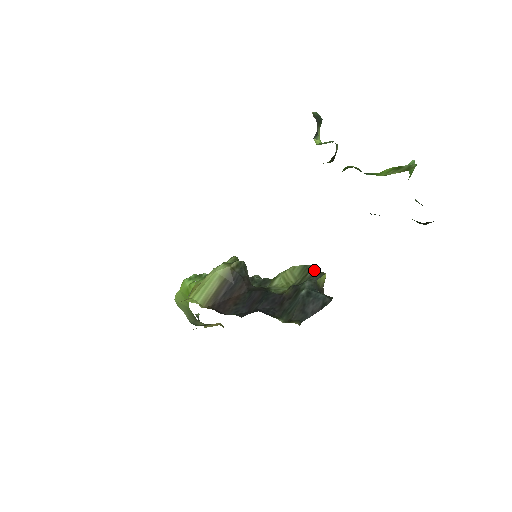
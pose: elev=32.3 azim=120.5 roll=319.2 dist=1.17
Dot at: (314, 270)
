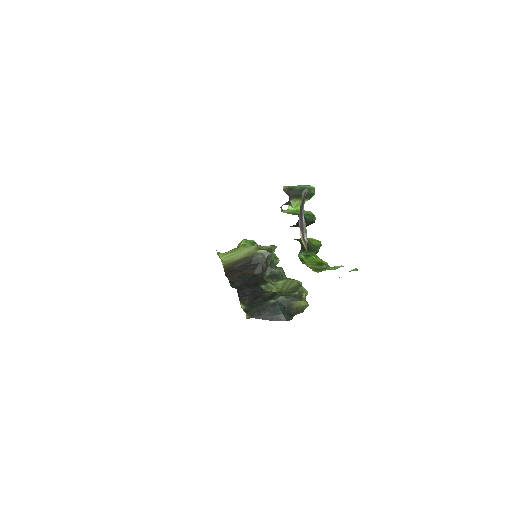
Dot at: (300, 293)
